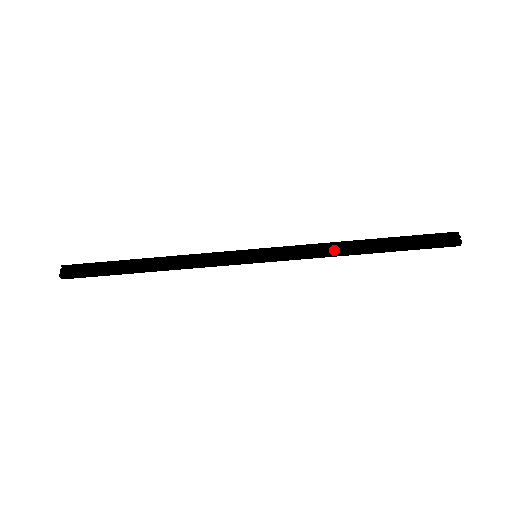
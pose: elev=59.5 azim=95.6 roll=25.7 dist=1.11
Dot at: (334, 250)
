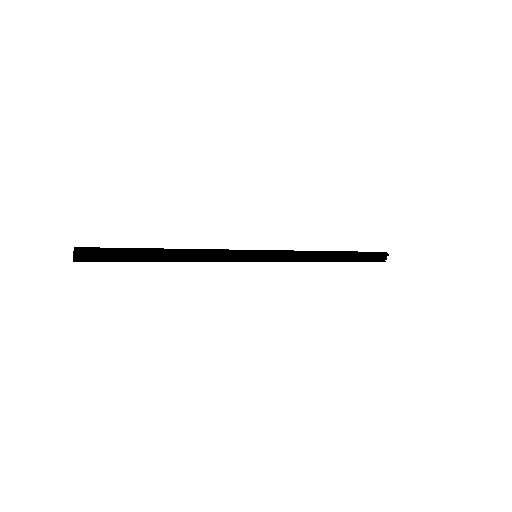
Dot at: (311, 259)
